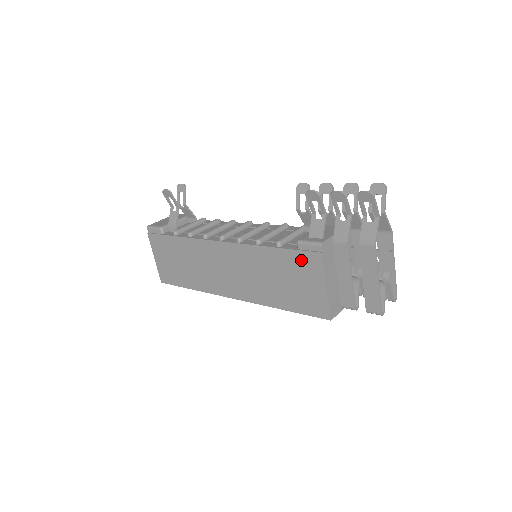
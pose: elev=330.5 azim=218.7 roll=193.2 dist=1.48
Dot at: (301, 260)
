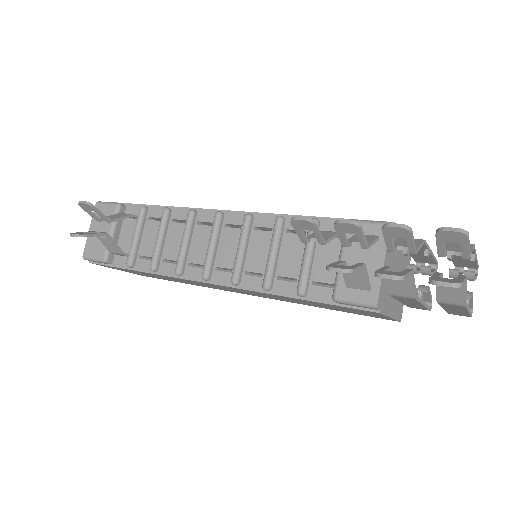
Dot at: (346, 308)
